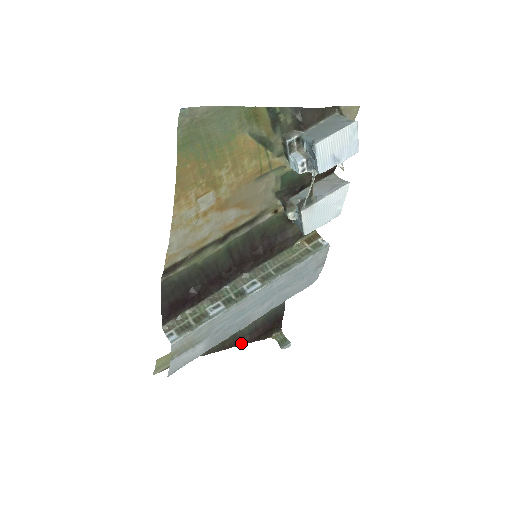
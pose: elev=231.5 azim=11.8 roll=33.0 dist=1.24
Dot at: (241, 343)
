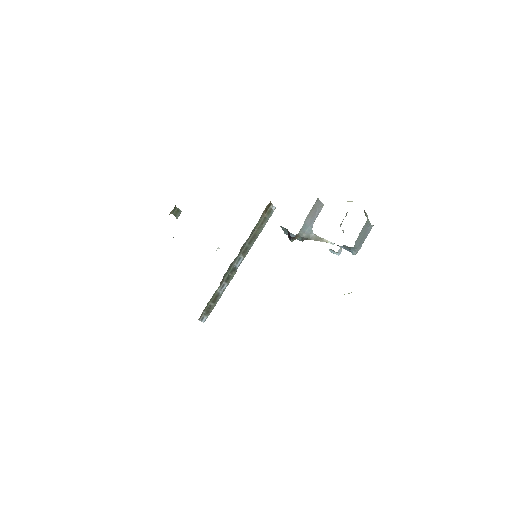
Dot at: occluded
